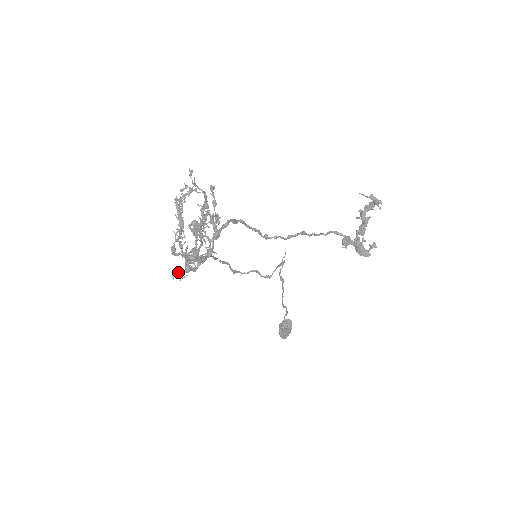
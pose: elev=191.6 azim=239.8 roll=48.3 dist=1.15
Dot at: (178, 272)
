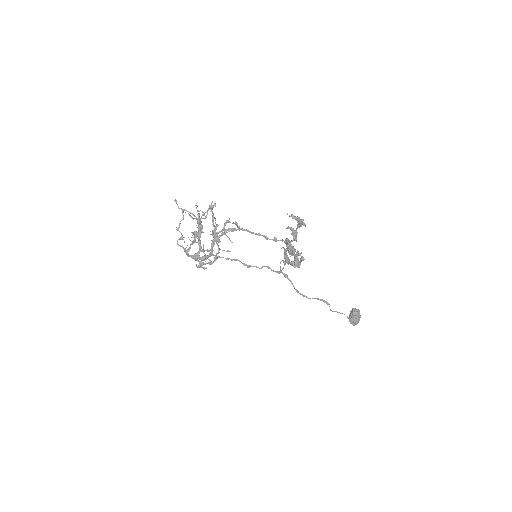
Dot at: occluded
